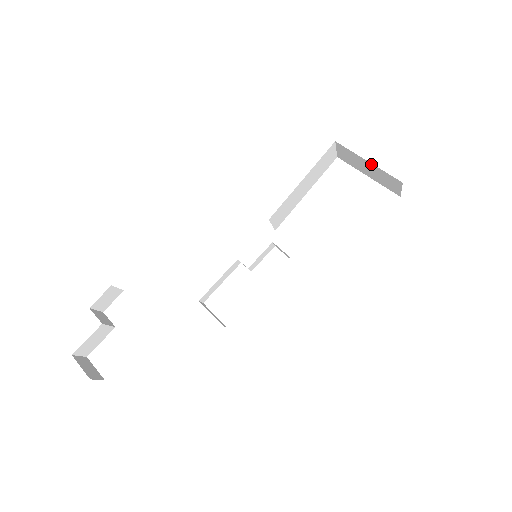
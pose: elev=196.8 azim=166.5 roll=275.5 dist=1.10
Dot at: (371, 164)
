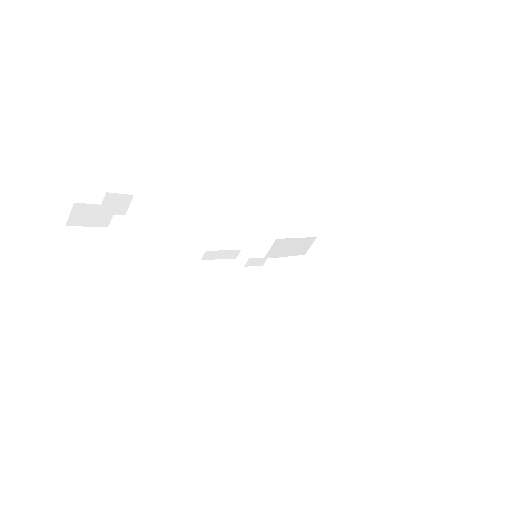
Dot at: (338, 257)
